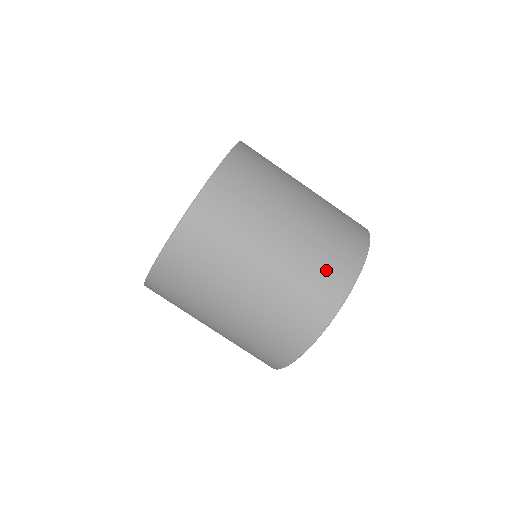
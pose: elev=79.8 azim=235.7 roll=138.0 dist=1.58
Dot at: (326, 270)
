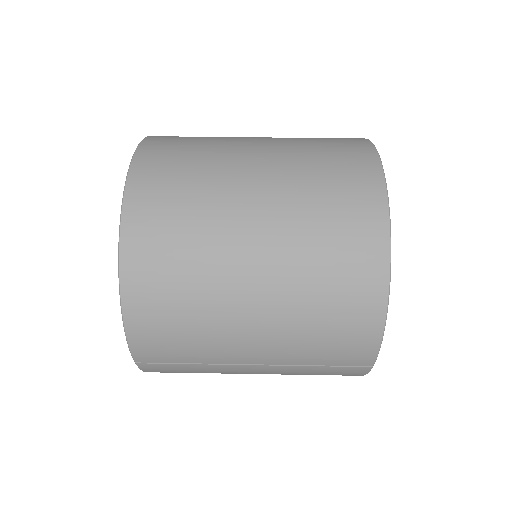
Dot at: occluded
